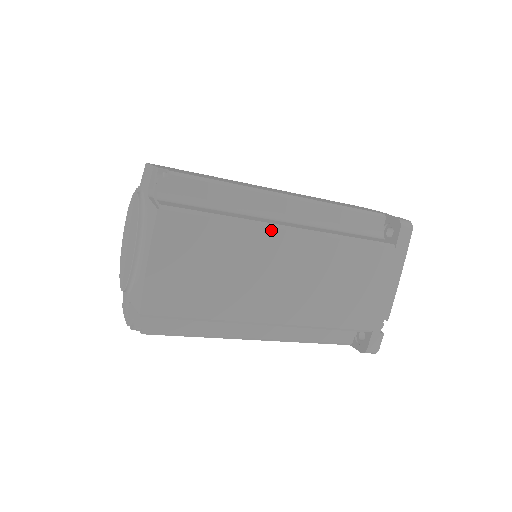
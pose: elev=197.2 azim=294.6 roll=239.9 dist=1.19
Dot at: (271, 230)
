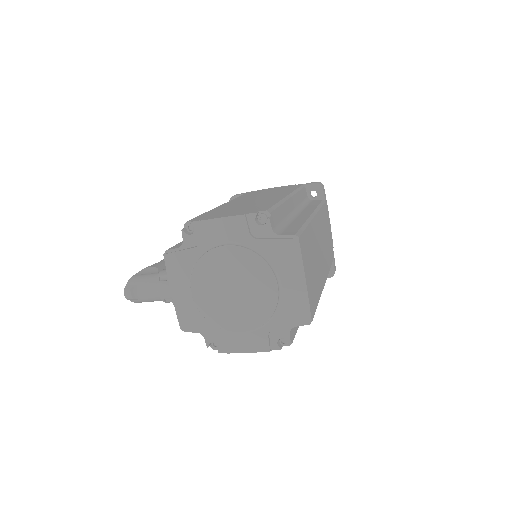
Dot at: (313, 221)
